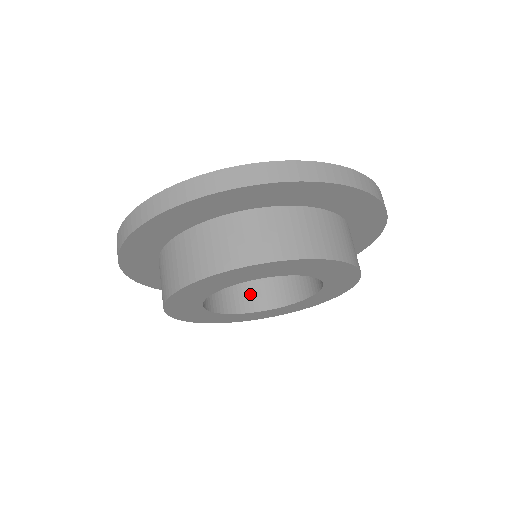
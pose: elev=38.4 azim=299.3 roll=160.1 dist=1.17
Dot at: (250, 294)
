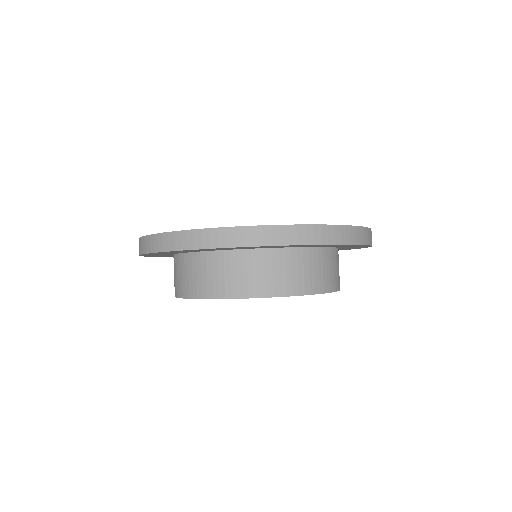
Dot at: occluded
